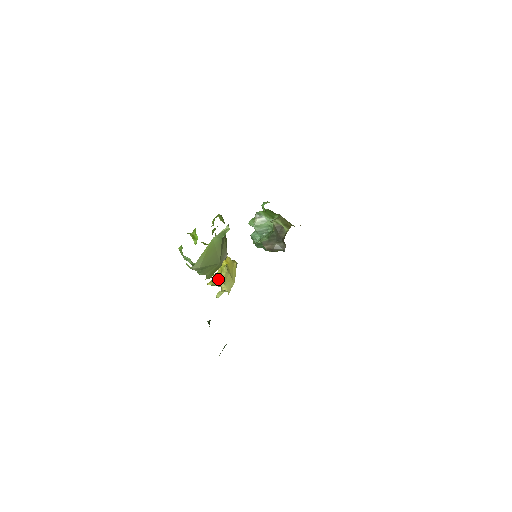
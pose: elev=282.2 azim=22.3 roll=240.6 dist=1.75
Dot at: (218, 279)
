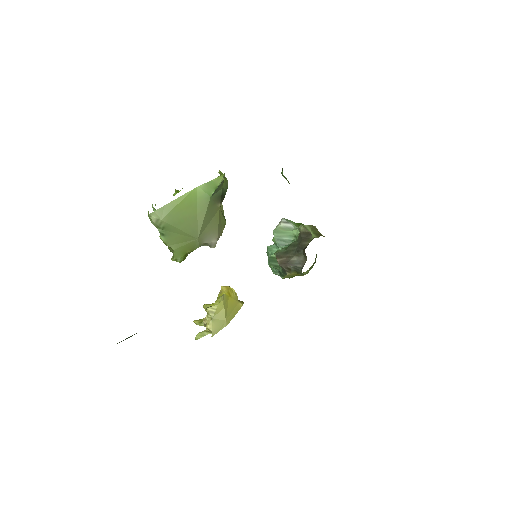
Dot at: (206, 309)
